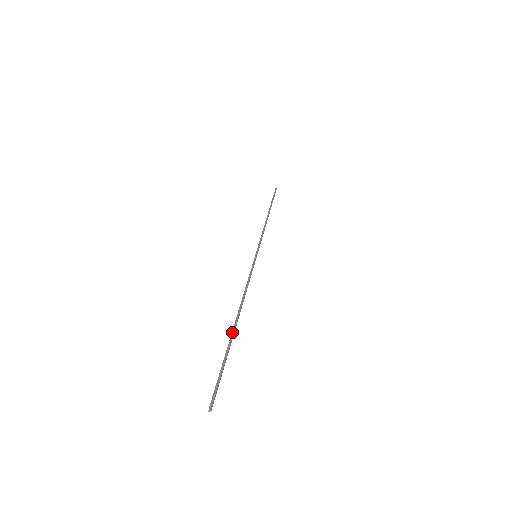
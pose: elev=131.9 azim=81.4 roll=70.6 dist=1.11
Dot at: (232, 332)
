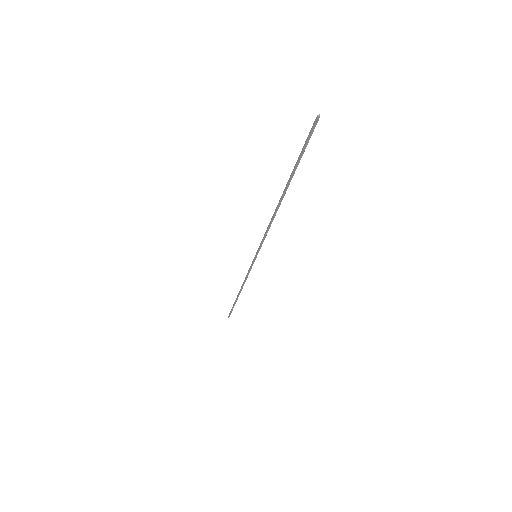
Dot at: (286, 185)
